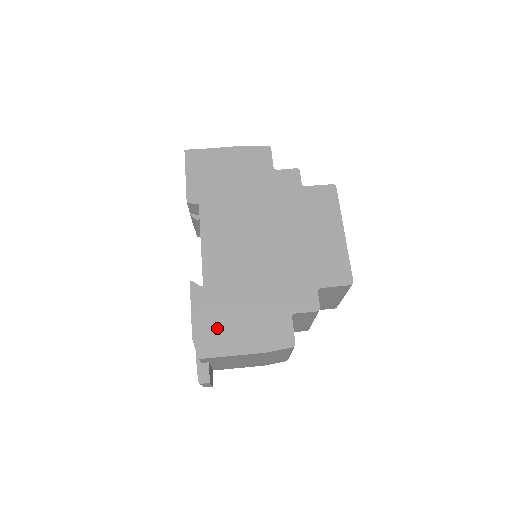
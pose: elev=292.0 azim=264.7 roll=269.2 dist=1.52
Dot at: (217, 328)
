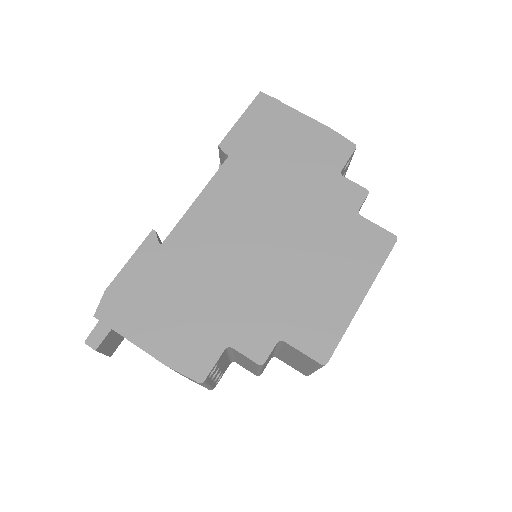
Dot at: (138, 299)
